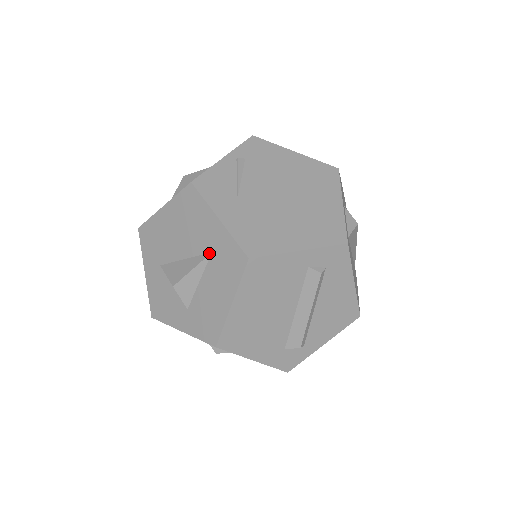
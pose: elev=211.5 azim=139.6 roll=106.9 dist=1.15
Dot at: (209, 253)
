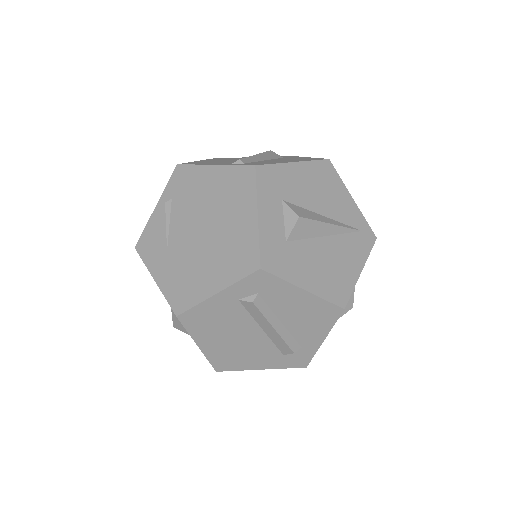
Dot at: occluded
